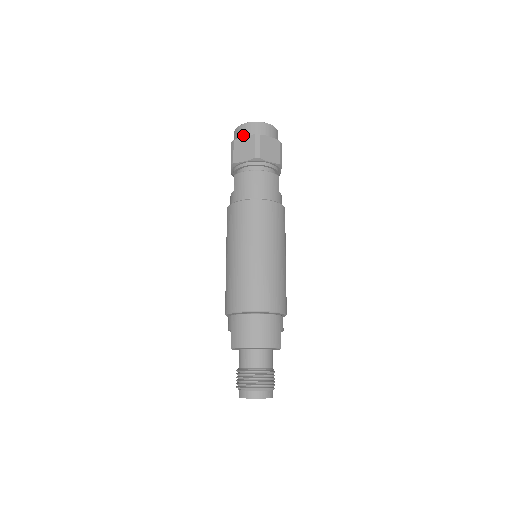
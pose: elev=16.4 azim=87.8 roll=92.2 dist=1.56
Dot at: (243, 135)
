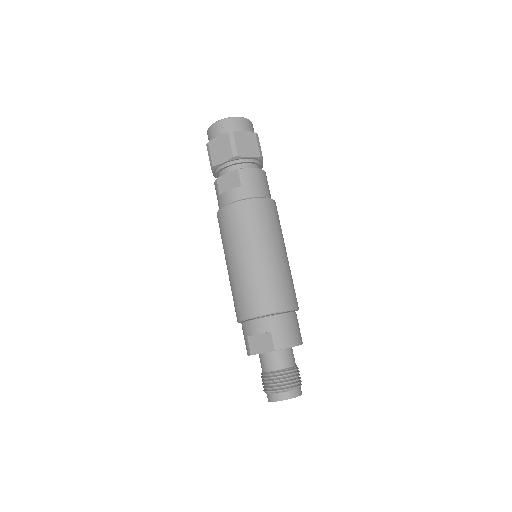
Dot at: (240, 129)
